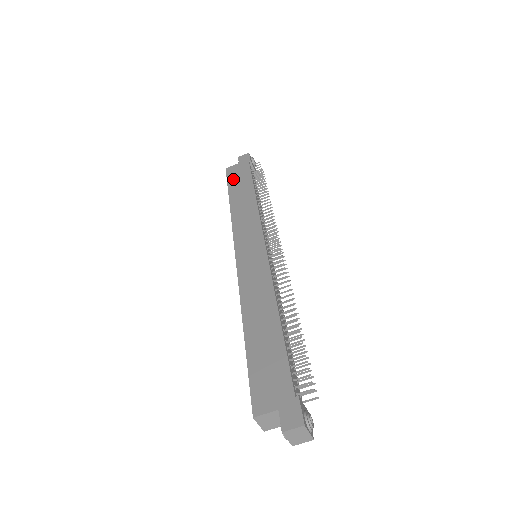
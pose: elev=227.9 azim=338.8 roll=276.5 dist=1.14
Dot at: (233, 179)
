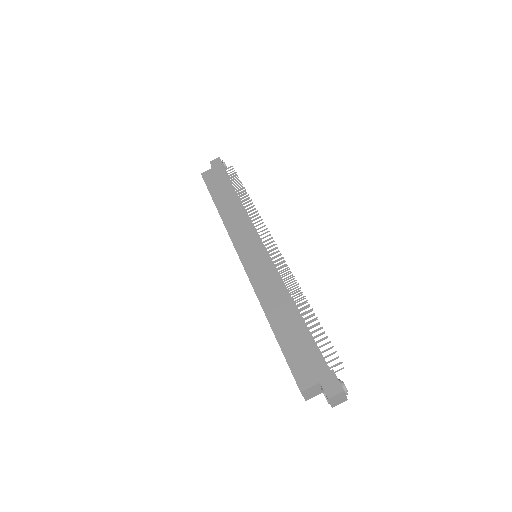
Dot at: (212, 184)
